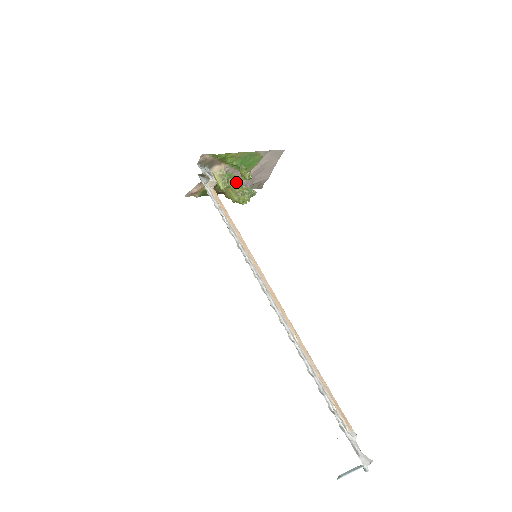
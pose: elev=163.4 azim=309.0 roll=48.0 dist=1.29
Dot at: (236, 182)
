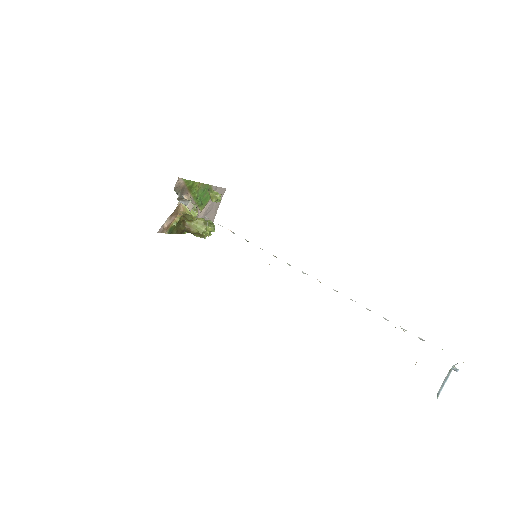
Dot at: (197, 217)
